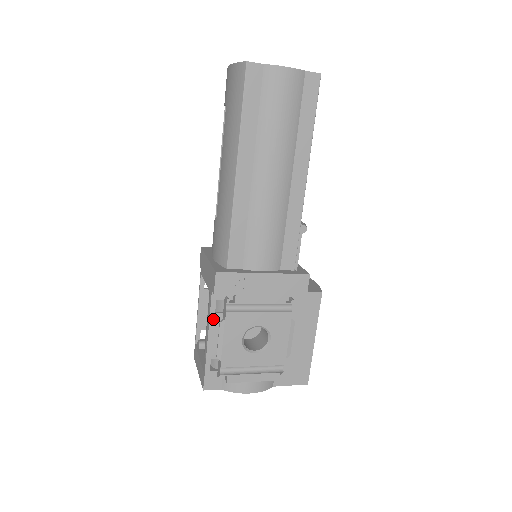
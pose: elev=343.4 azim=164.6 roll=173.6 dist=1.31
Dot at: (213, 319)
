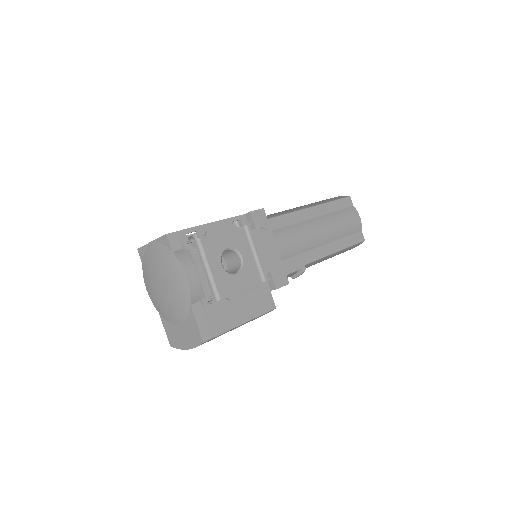
Dot at: (227, 222)
